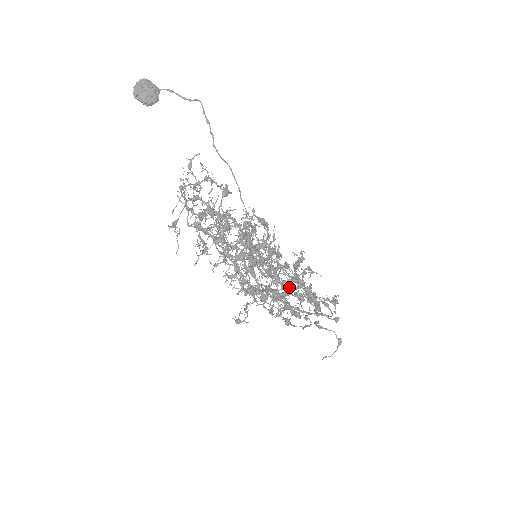
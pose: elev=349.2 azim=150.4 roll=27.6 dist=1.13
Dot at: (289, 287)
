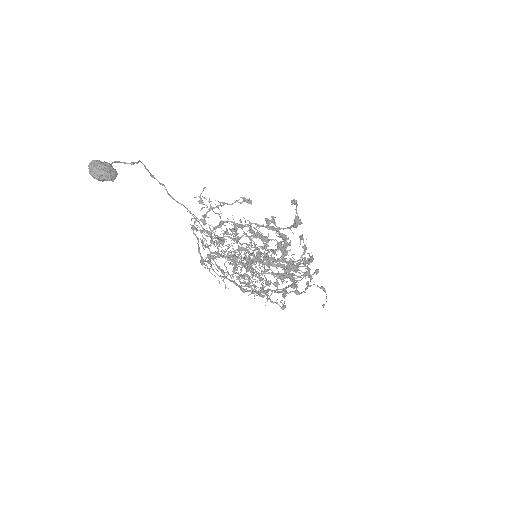
Dot at: (284, 266)
